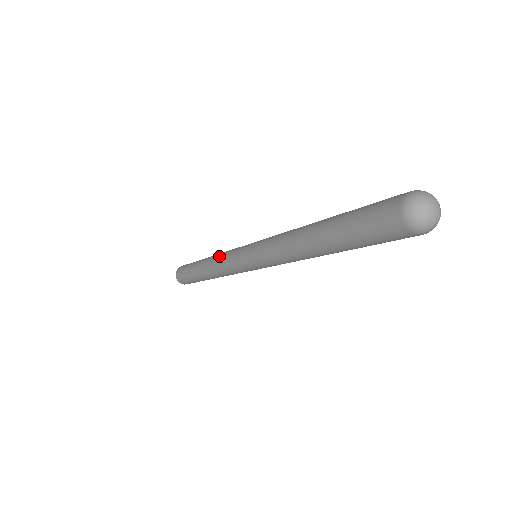
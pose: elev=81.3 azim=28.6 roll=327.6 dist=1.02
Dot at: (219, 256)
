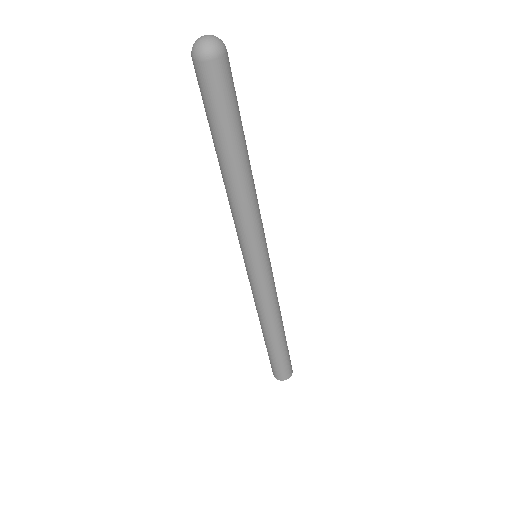
Dot at: occluded
